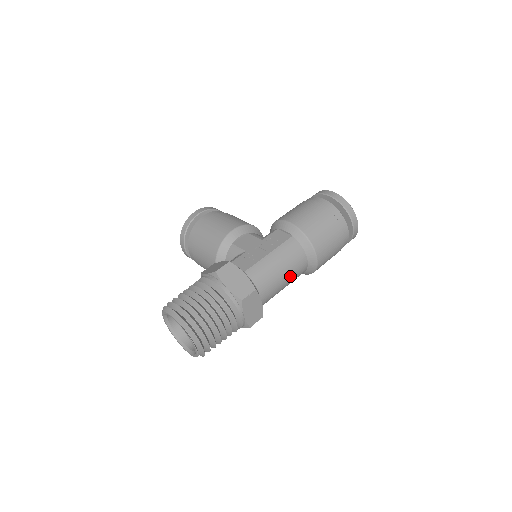
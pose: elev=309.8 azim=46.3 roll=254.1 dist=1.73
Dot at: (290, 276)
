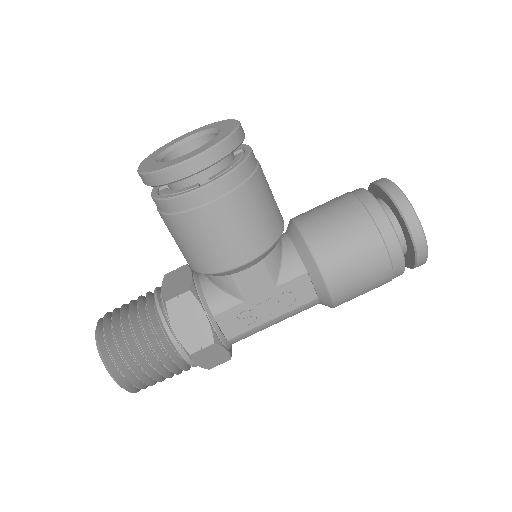
Dot at: occluded
